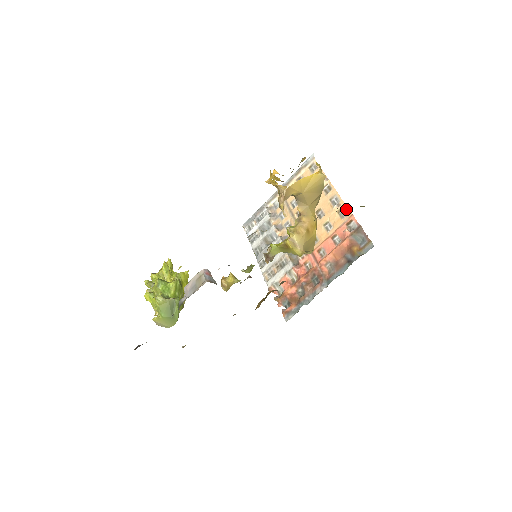
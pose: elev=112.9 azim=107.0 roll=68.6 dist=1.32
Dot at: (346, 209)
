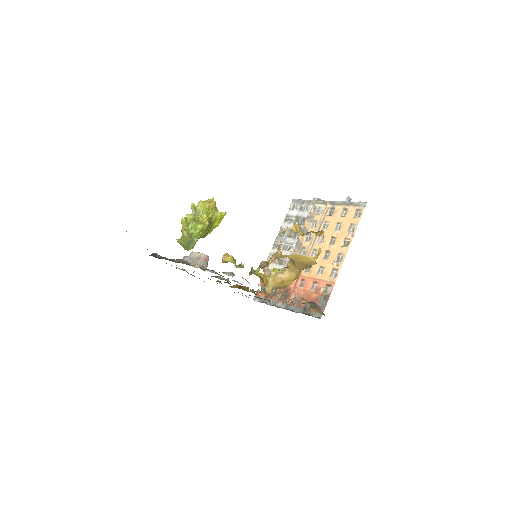
Dot at: (337, 273)
